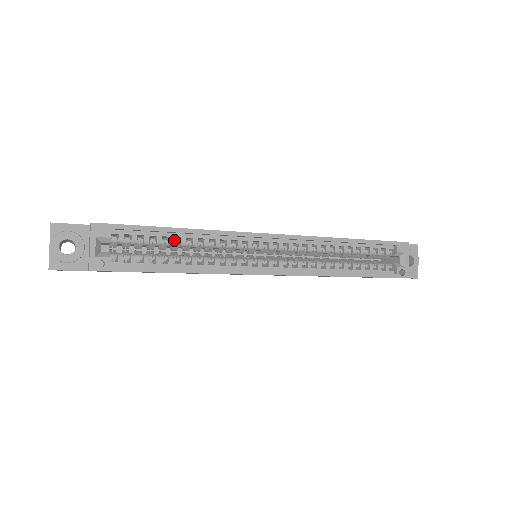
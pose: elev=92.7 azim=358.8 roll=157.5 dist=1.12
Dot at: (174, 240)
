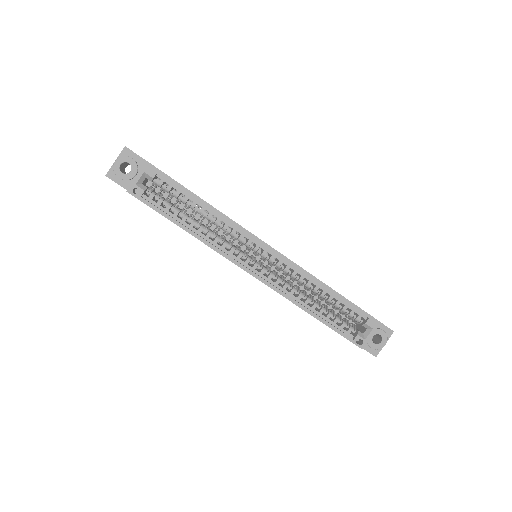
Dot at: (200, 207)
